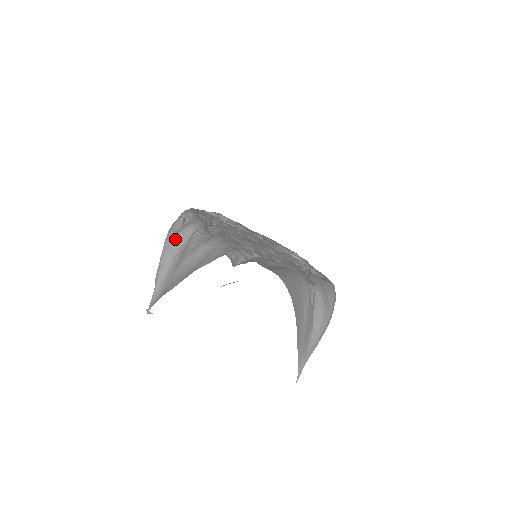
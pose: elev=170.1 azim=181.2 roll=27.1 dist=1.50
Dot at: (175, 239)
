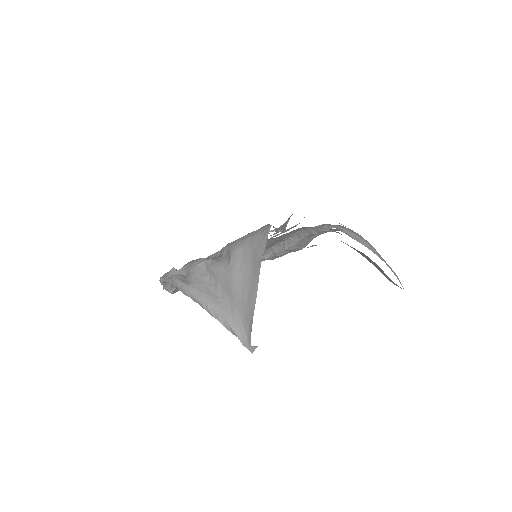
Dot at: (196, 283)
